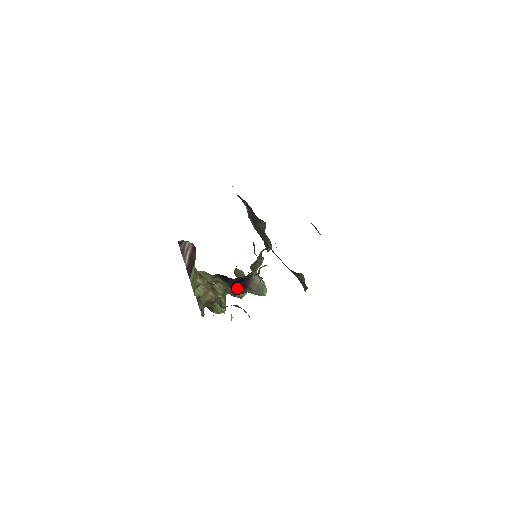
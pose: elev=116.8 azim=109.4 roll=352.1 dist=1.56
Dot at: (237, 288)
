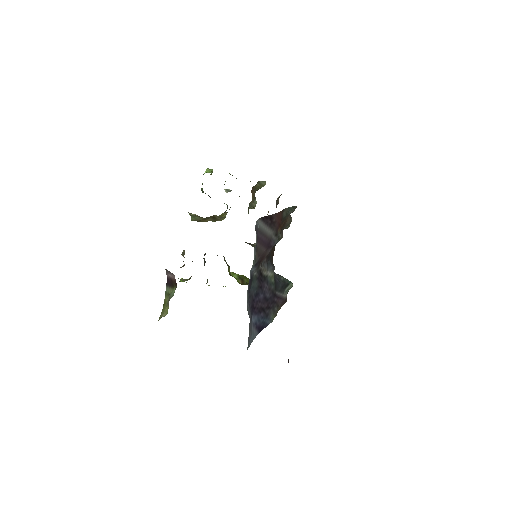
Dot at: occluded
